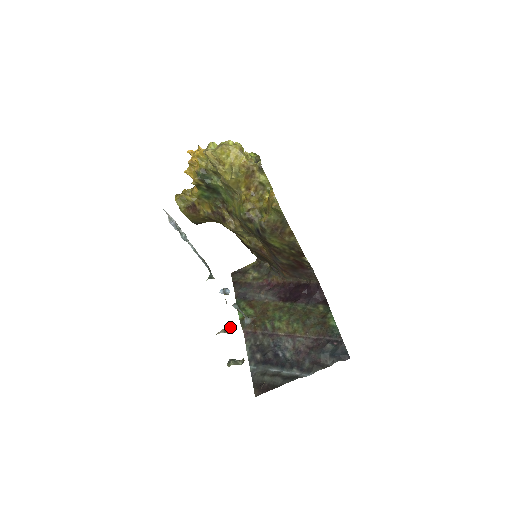
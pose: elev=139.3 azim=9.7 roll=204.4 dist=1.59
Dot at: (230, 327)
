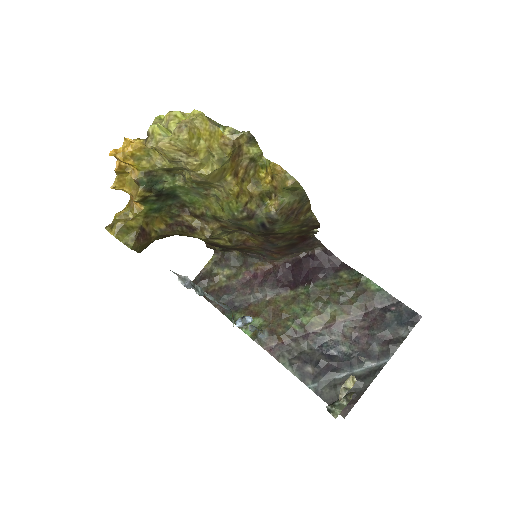
Dot at: (348, 379)
